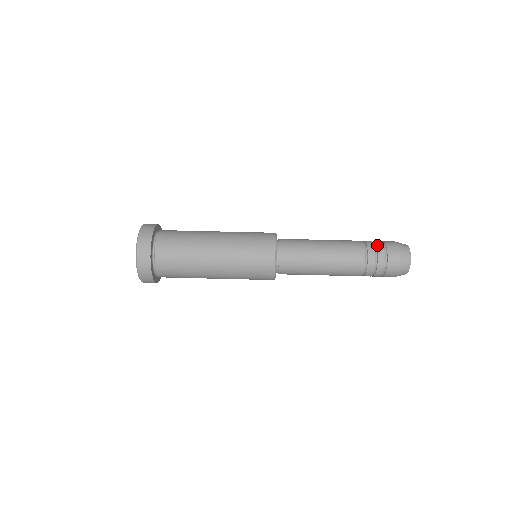
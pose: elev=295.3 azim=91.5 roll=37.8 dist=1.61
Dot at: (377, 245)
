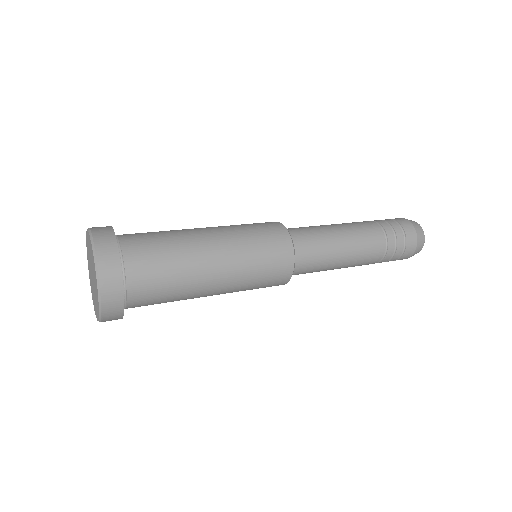
Dot at: occluded
